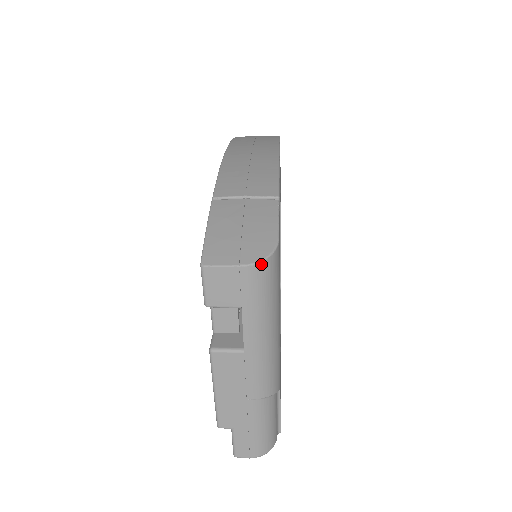
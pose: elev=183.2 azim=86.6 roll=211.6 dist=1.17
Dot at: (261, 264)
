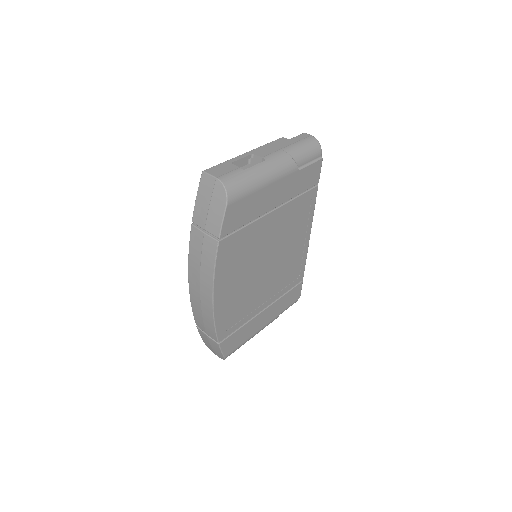
Dot at: occluded
